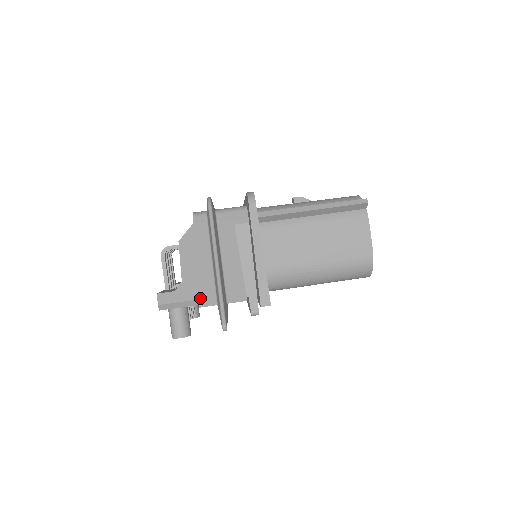
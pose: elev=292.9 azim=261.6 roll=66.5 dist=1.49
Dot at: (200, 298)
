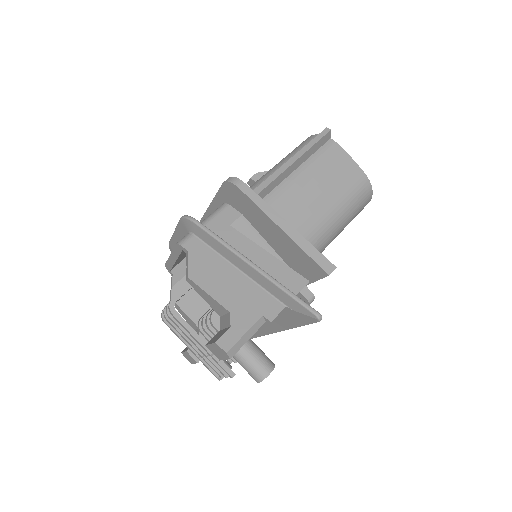
Dot at: (263, 313)
